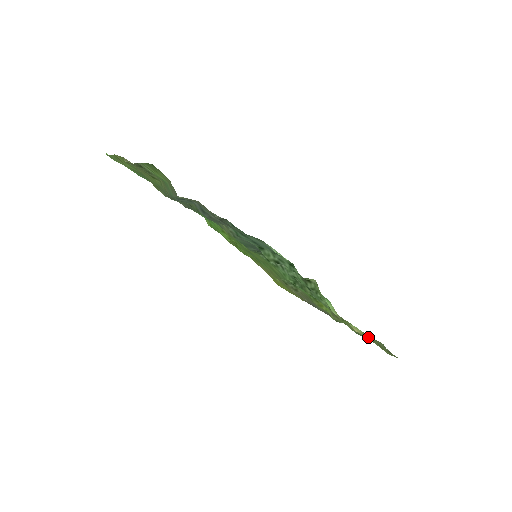
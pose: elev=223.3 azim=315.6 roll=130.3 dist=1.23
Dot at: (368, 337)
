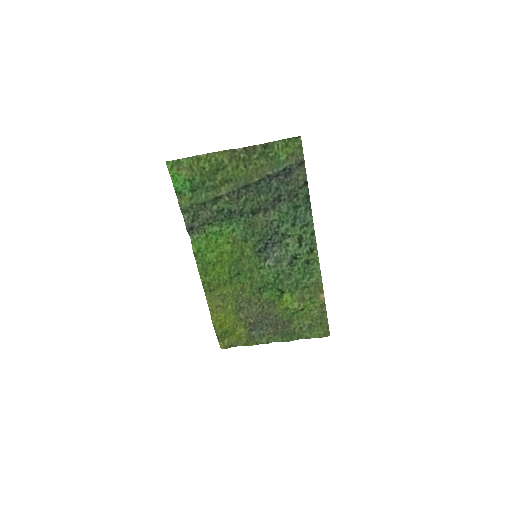
Dot at: (322, 311)
